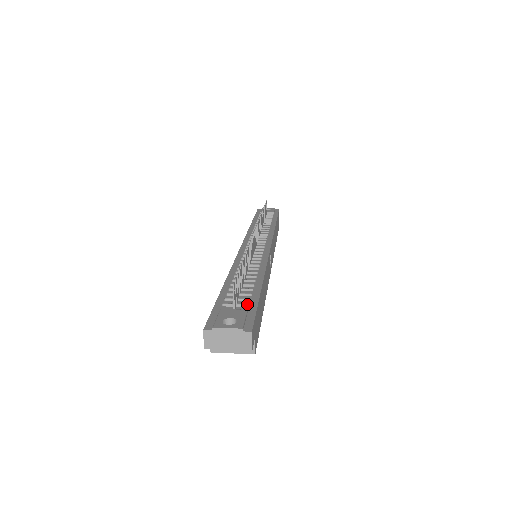
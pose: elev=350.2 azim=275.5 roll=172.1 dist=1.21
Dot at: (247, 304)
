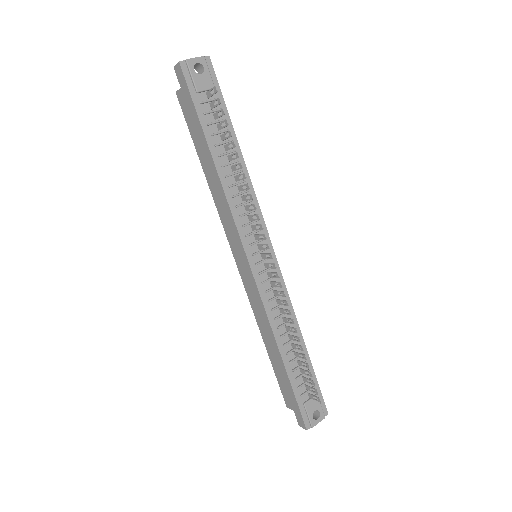
Dot at: (315, 388)
